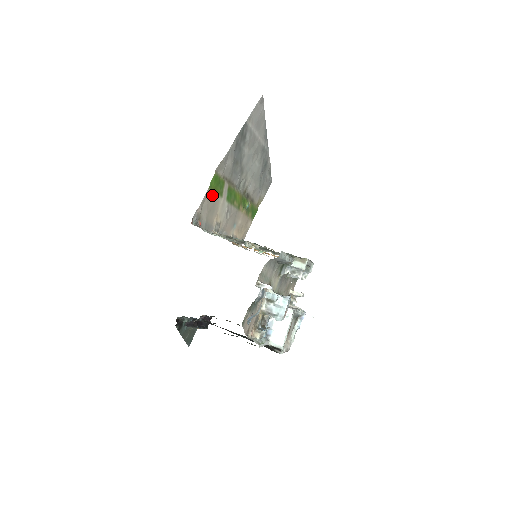
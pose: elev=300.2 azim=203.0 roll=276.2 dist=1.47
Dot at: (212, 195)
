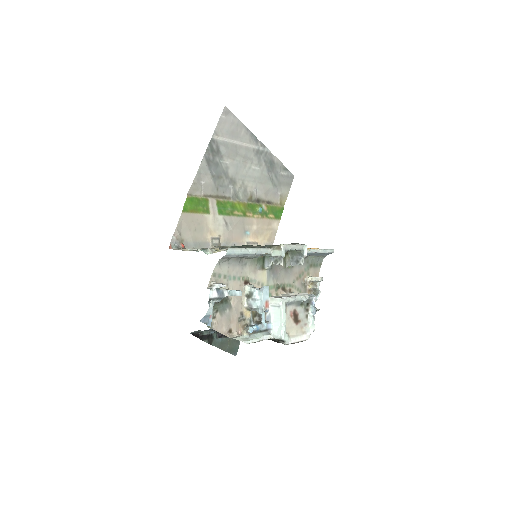
Dot at: (192, 216)
